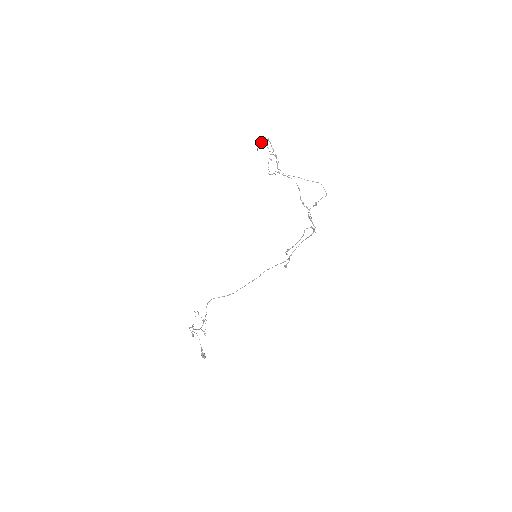
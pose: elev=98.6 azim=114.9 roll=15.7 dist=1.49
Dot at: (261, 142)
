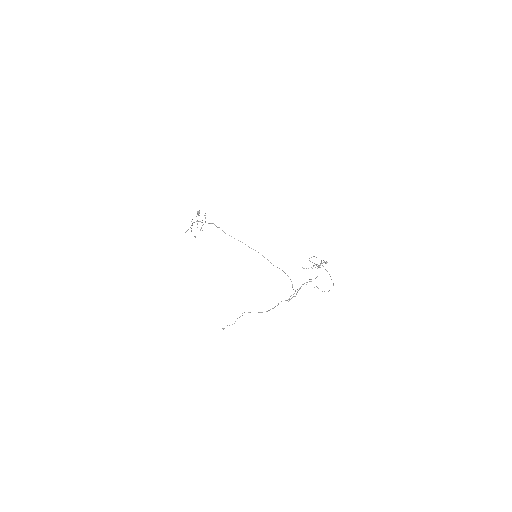
Dot at: (312, 268)
